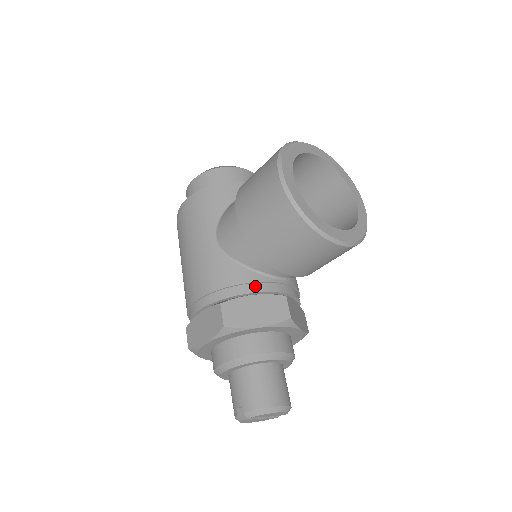
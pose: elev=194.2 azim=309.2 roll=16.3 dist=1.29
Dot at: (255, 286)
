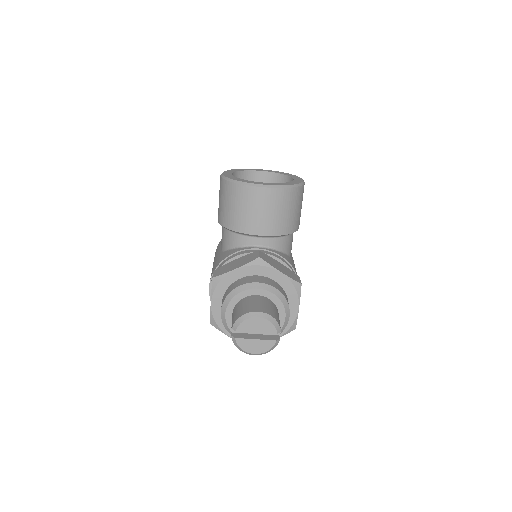
Dot at: (237, 254)
